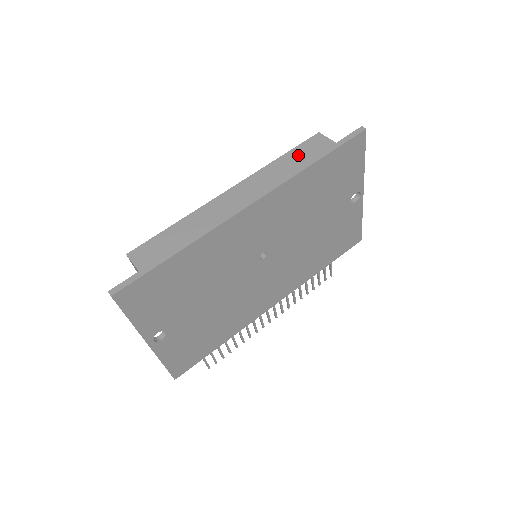
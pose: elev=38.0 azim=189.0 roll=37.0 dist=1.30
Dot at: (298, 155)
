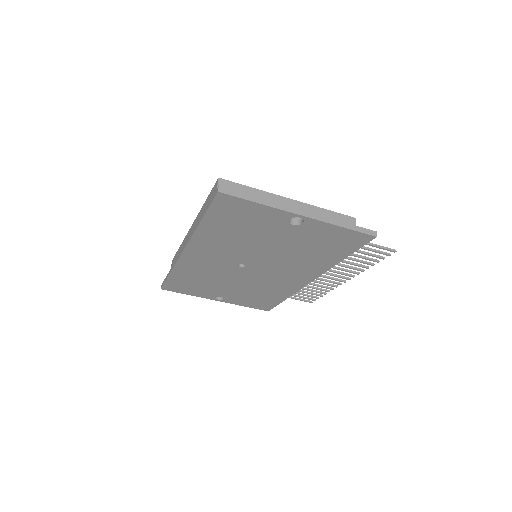
Dot at: occluded
